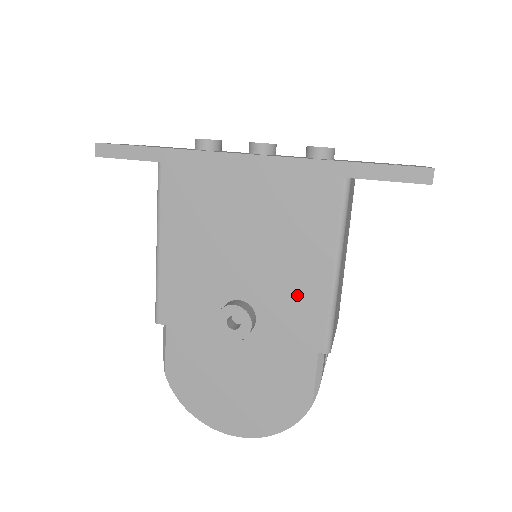
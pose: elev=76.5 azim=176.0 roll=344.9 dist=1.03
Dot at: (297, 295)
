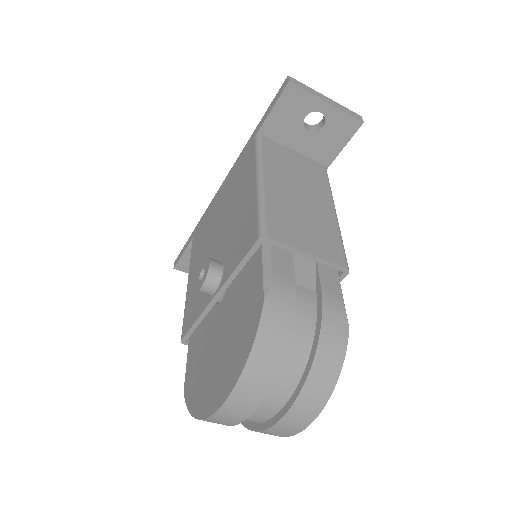
Dot at: (241, 221)
